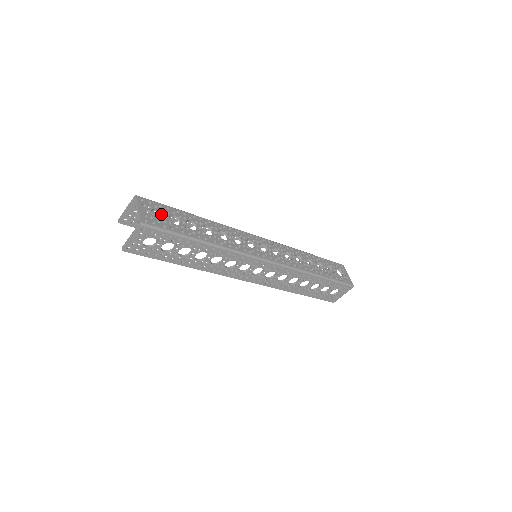
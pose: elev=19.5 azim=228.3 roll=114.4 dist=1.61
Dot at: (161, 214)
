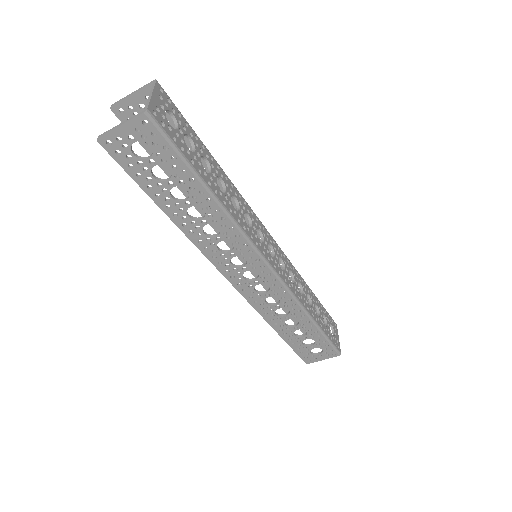
Dot at: (176, 124)
